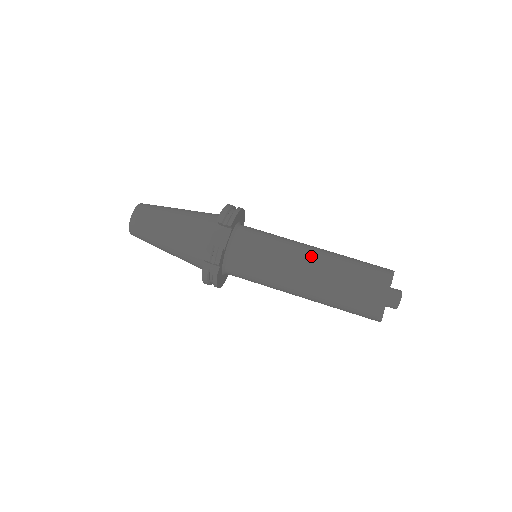
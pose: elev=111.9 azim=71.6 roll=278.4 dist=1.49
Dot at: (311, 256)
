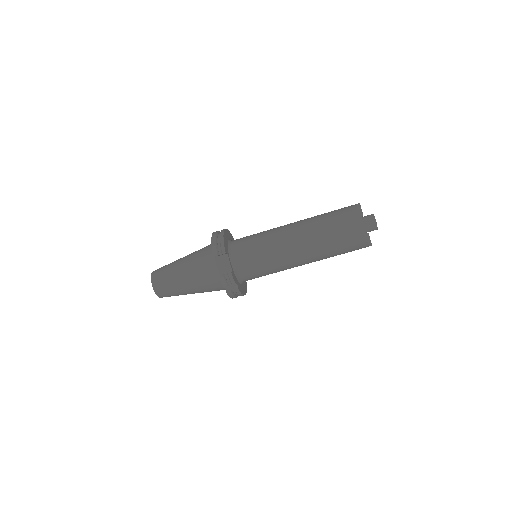
Dot at: (294, 235)
